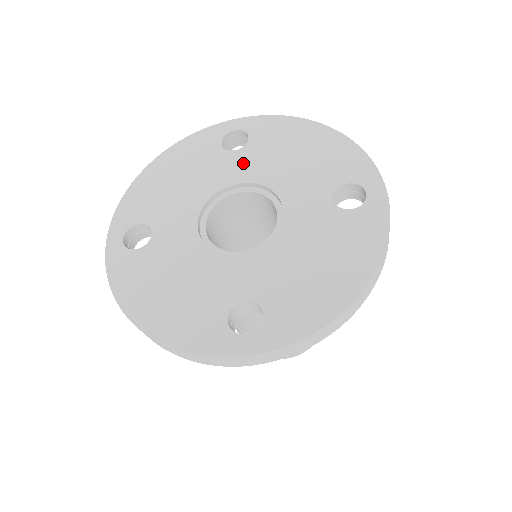
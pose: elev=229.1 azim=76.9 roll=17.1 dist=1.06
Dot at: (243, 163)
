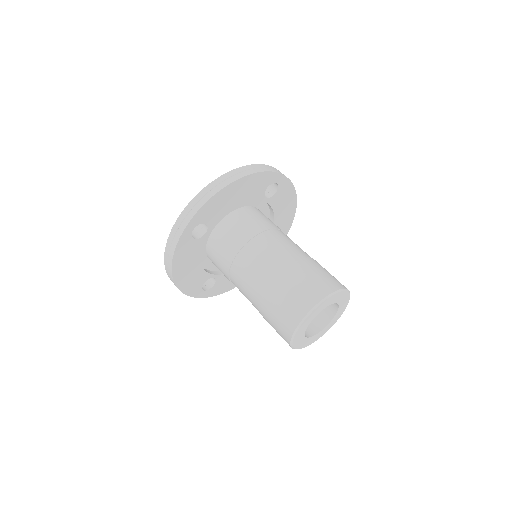
Dot at: occluded
